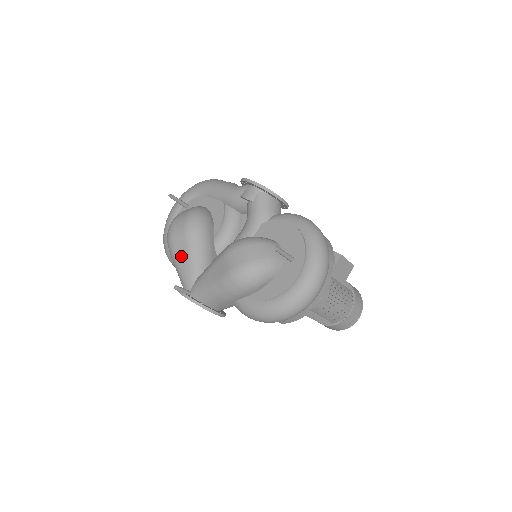
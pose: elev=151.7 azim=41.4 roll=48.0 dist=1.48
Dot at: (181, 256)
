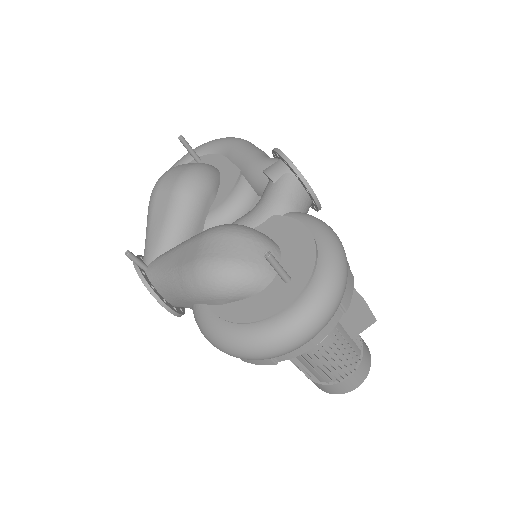
Dot at: (157, 217)
